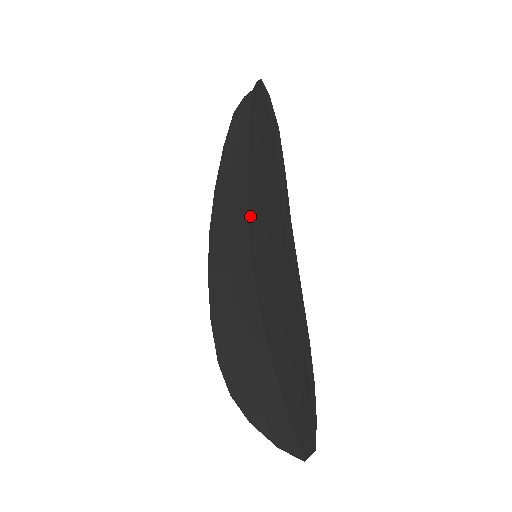
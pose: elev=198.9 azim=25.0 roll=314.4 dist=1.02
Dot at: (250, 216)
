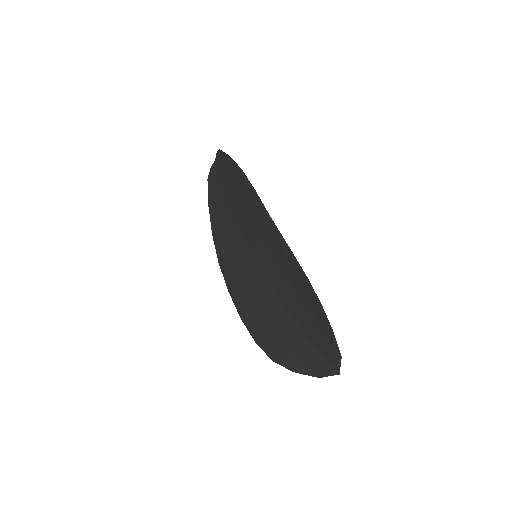
Dot at: (243, 233)
